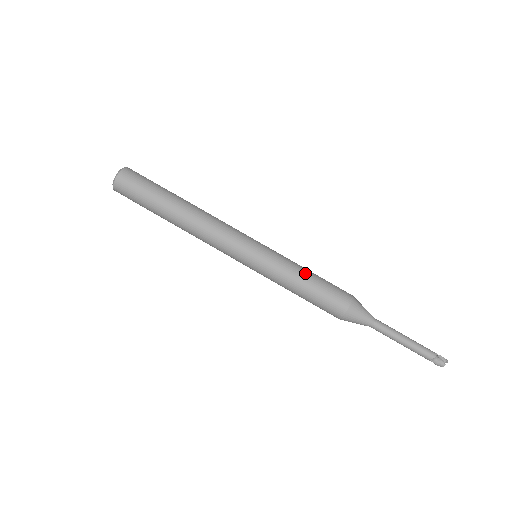
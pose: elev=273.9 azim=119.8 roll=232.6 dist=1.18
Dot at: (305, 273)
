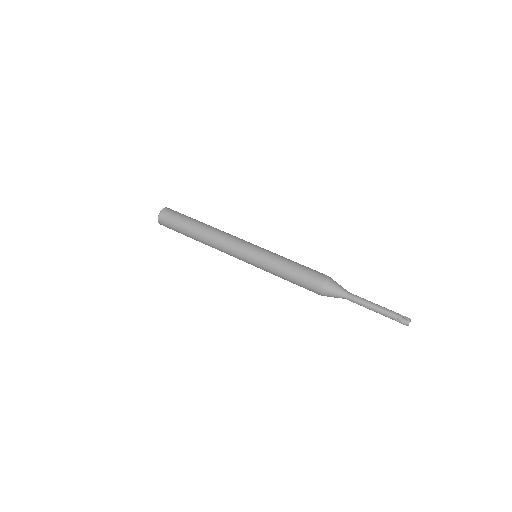
Dot at: (290, 263)
